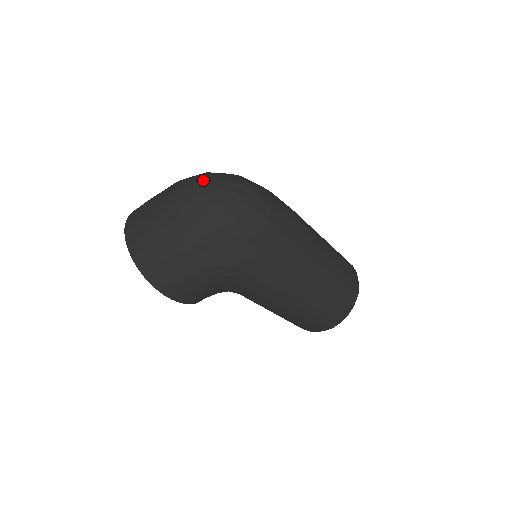
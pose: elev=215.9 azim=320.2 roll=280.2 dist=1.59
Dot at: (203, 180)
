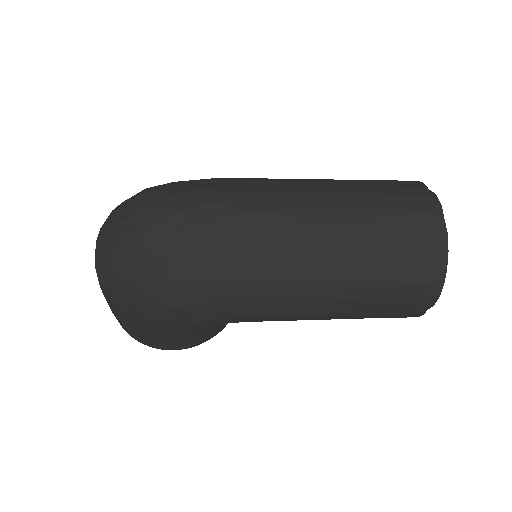
Dot at: (101, 230)
